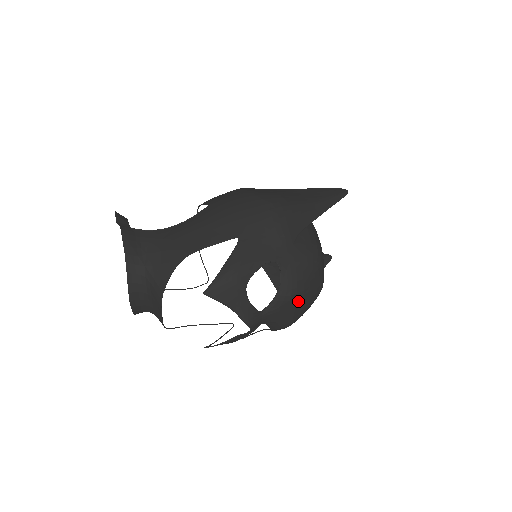
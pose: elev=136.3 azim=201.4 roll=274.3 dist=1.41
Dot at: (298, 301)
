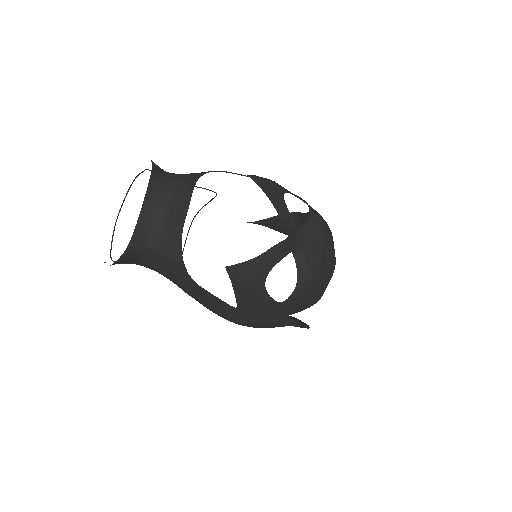
Dot at: (325, 243)
